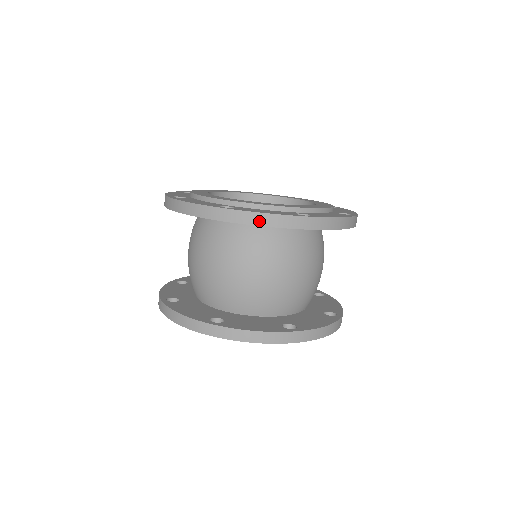
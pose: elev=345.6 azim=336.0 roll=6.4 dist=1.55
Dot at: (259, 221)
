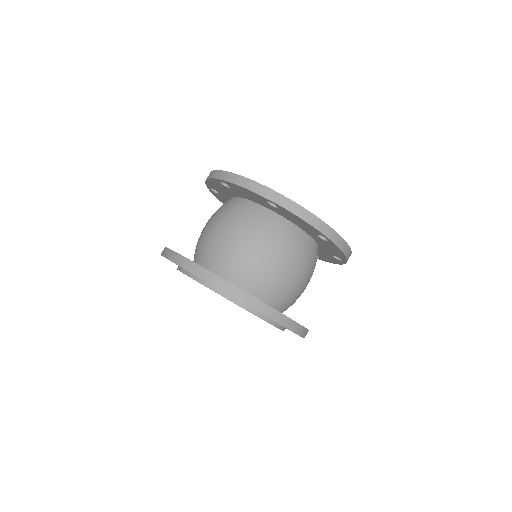
Dot at: (239, 182)
